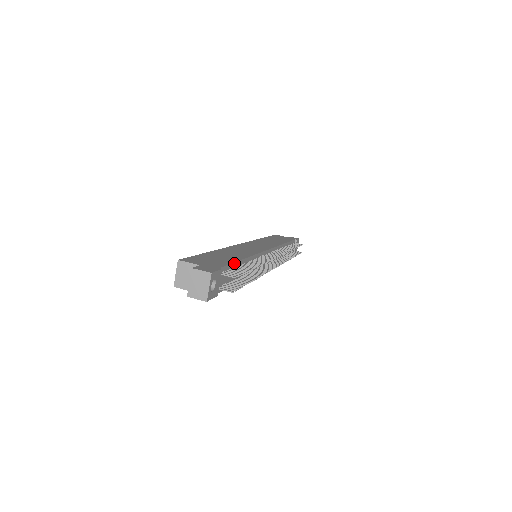
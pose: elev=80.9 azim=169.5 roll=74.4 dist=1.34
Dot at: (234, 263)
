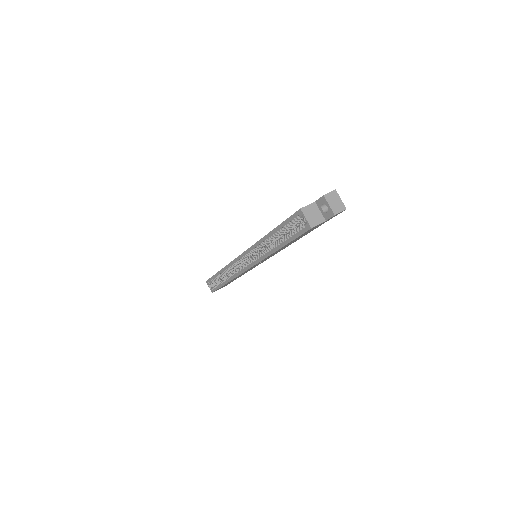
Dot at: occluded
